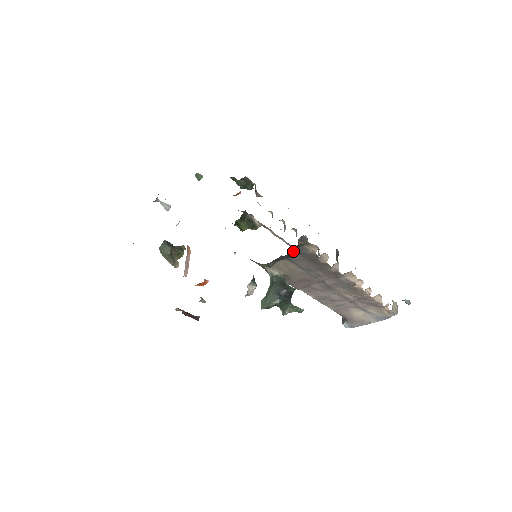
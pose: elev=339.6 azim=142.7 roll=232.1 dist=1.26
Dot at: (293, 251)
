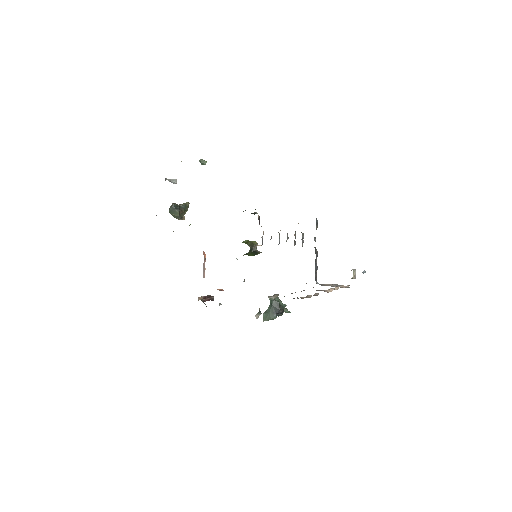
Dot at: occluded
